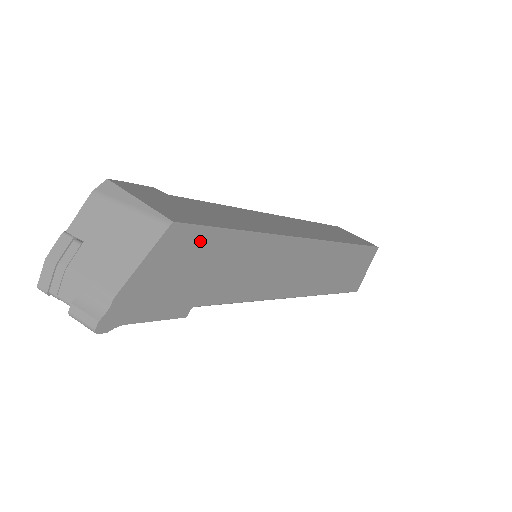
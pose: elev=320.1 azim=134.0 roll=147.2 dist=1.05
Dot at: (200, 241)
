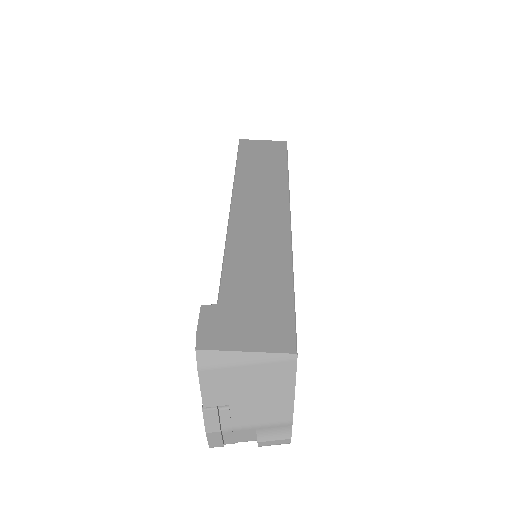
Dot at: occluded
